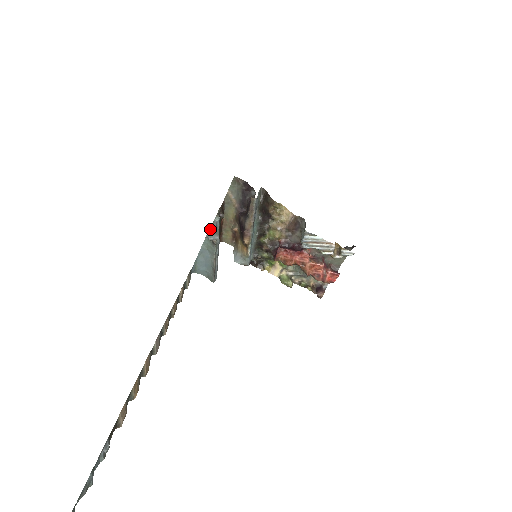
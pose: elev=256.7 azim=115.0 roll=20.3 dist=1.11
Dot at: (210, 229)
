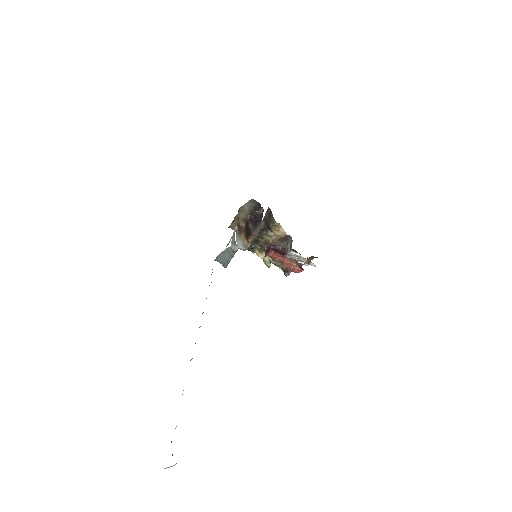
Dot at: (232, 240)
